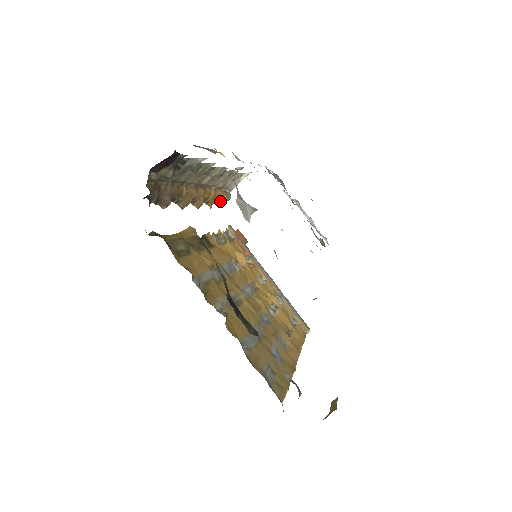
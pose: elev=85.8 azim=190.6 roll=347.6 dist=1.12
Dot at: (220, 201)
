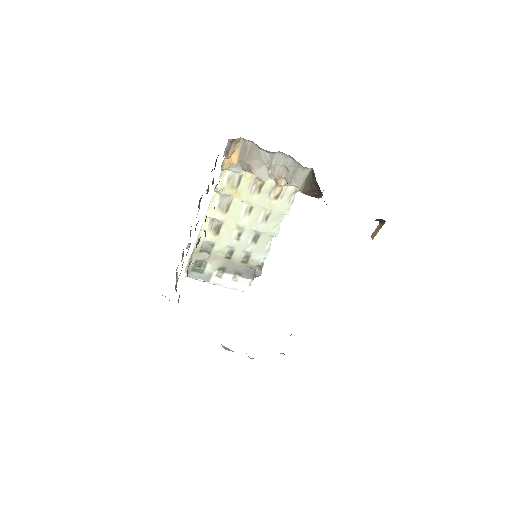
Dot at: (179, 295)
